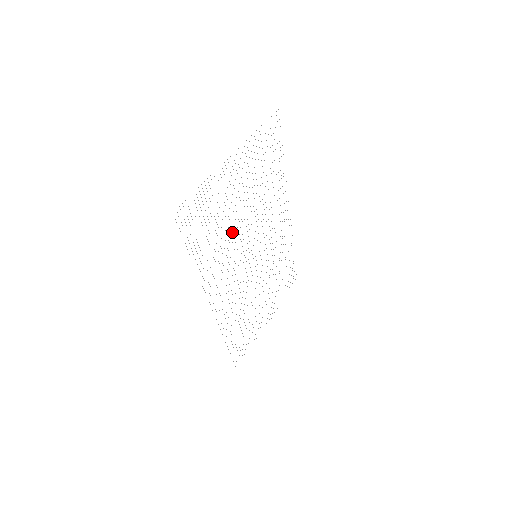
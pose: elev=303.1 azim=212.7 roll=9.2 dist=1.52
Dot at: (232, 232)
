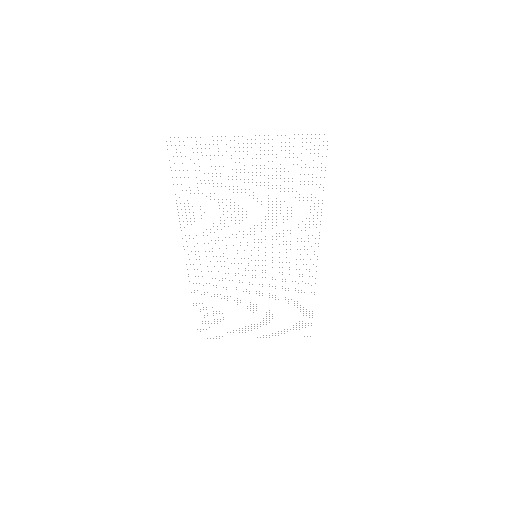
Dot at: (230, 208)
